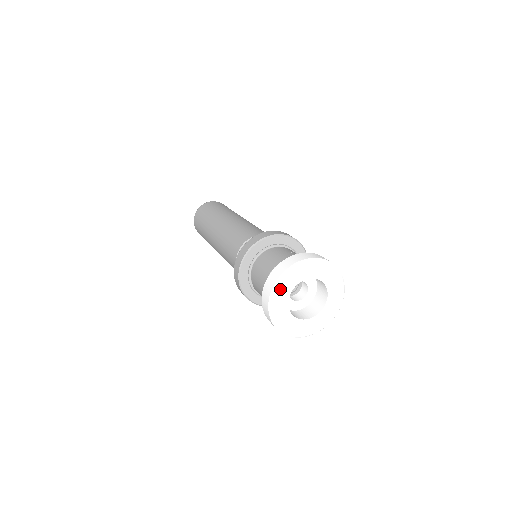
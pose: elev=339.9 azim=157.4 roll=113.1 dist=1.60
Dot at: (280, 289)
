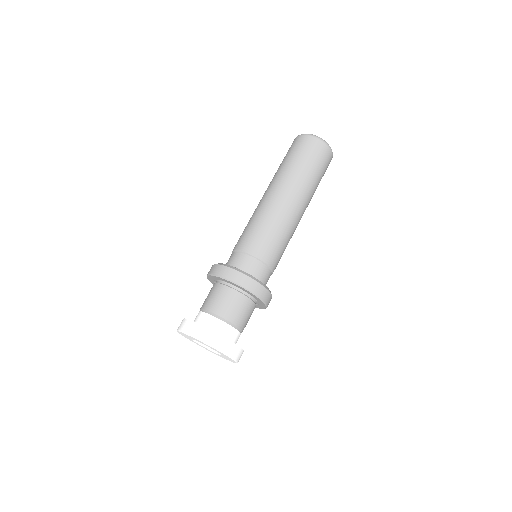
Dot at: (200, 341)
